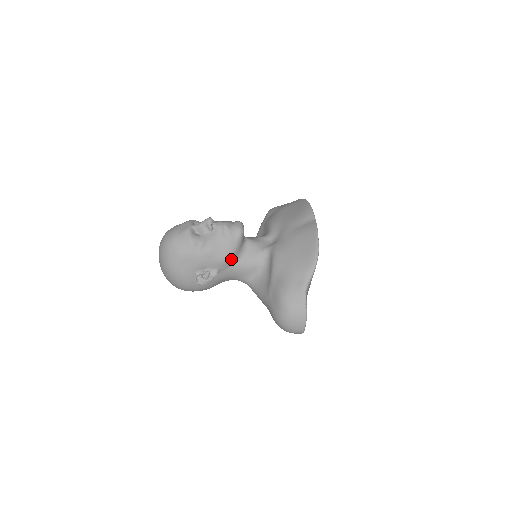
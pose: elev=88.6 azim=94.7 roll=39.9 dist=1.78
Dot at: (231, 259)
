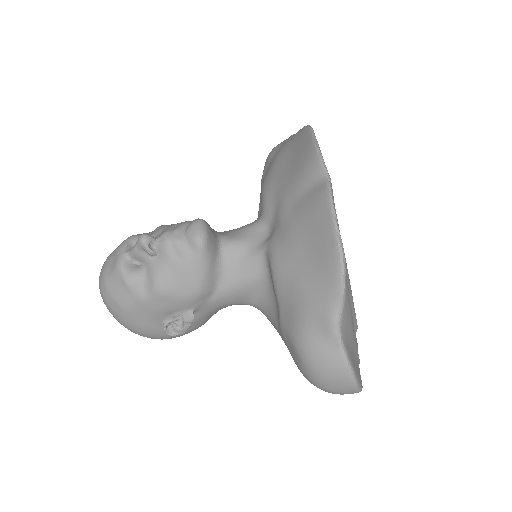
Dot at: (205, 289)
